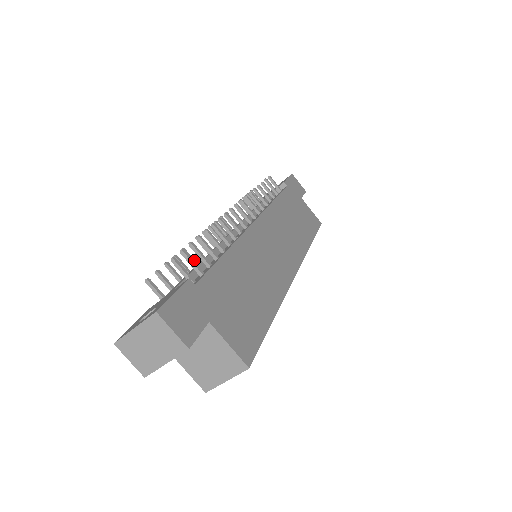
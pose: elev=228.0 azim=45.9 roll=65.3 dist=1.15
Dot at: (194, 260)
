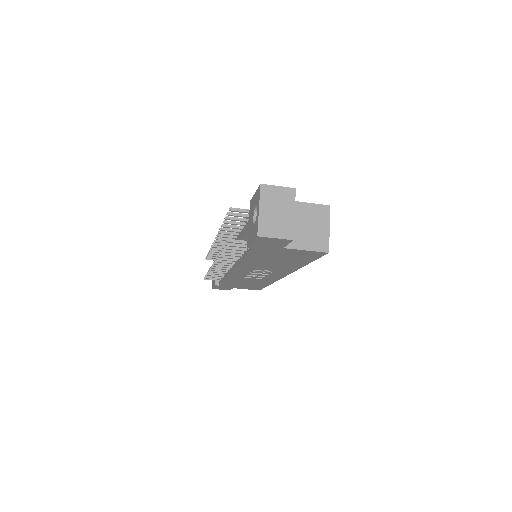
Dot at: (232, 253)
